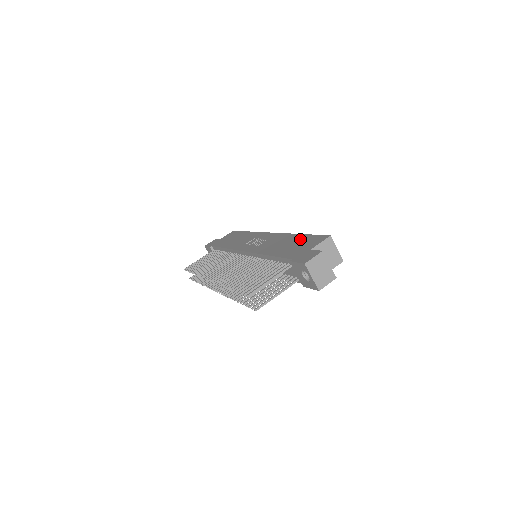
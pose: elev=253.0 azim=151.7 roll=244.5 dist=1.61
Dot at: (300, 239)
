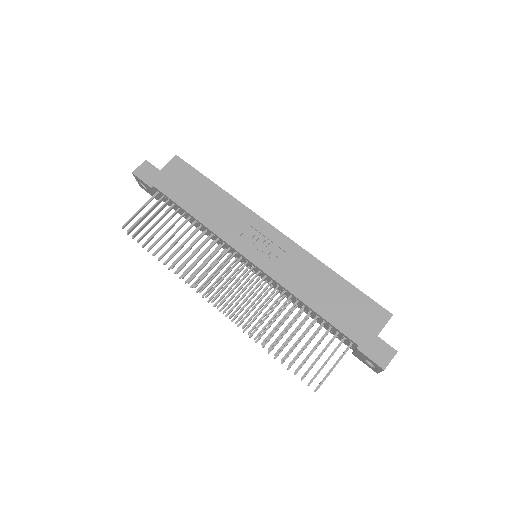
Dot at: (347, 293)
